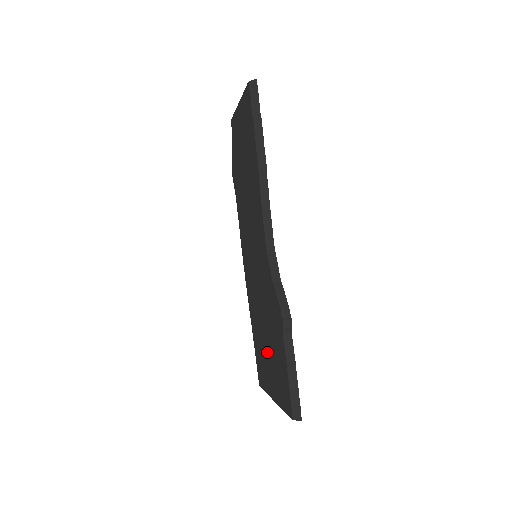
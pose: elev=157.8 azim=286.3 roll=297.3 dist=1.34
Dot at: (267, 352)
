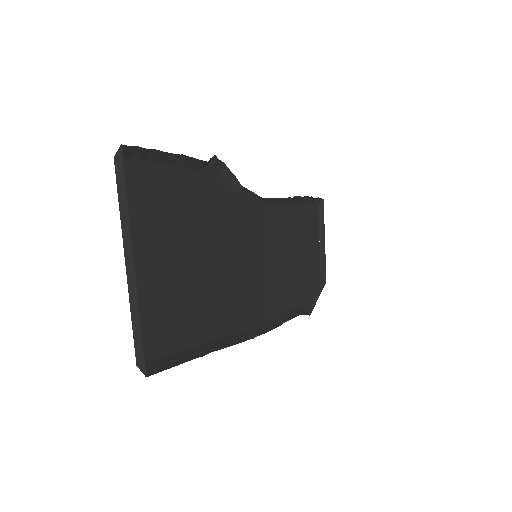
Dot at: (182, 262)
